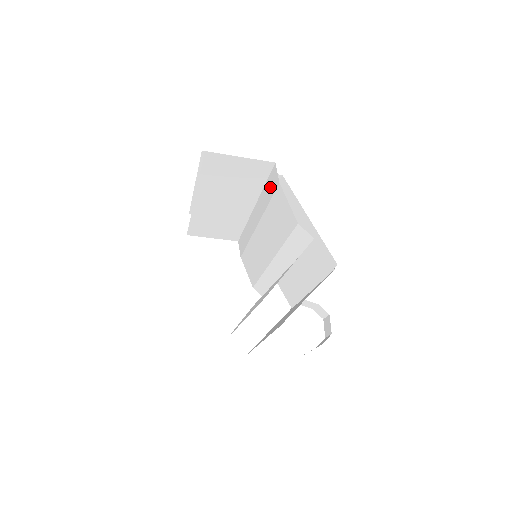
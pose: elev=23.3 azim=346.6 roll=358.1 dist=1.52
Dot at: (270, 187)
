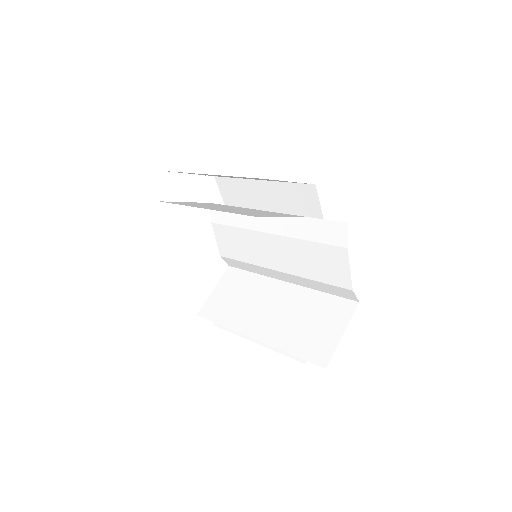
Dot at: (323, 232)
